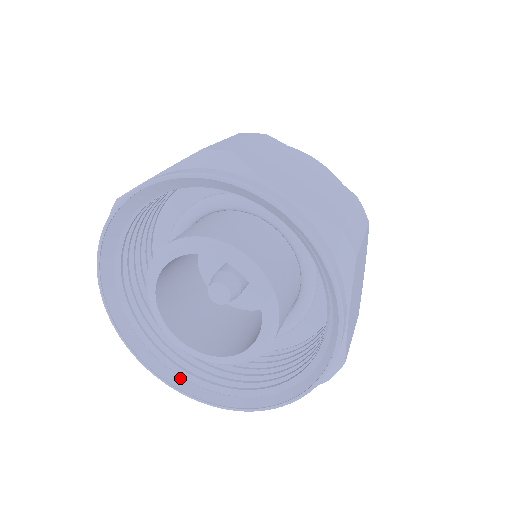
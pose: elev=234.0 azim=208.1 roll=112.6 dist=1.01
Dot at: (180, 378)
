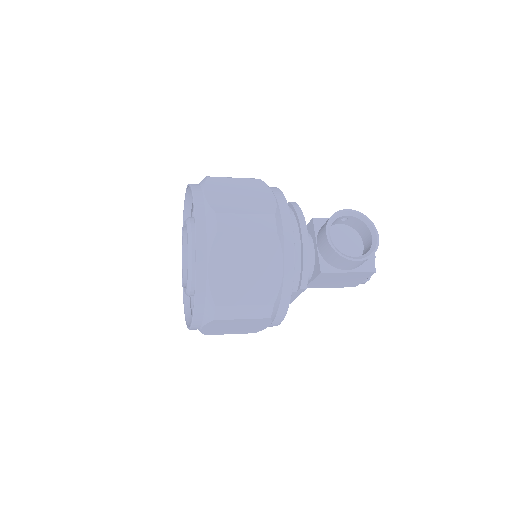
Dot at: occluded
